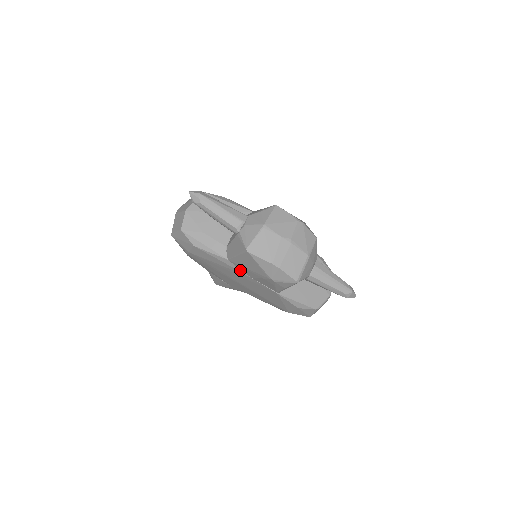
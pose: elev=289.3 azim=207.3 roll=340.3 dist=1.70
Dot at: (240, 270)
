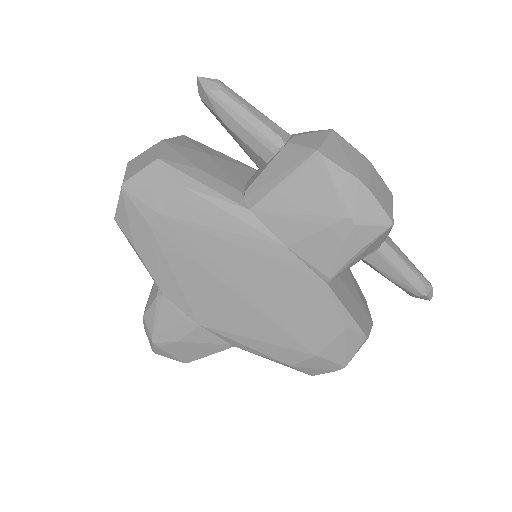
Dot at: (268, 232)
